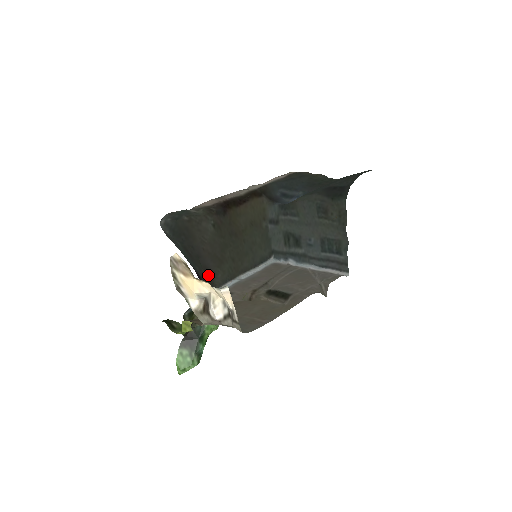
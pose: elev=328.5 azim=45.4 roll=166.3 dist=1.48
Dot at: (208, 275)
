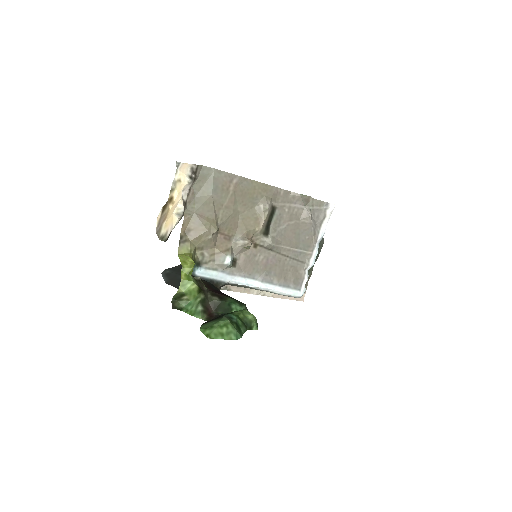
Dot at: occluded
